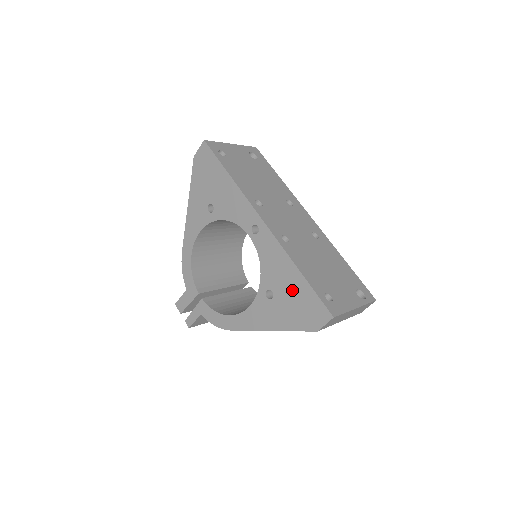
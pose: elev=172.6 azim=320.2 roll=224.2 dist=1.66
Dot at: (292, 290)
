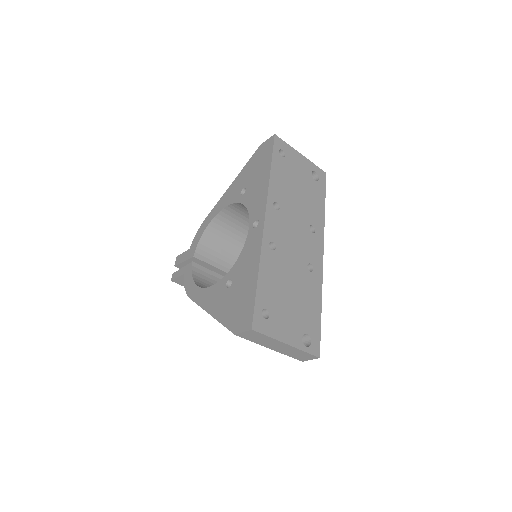
Dot at: (243, 288)
